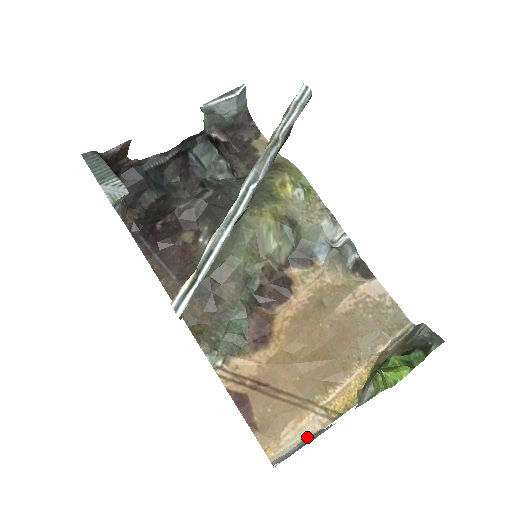
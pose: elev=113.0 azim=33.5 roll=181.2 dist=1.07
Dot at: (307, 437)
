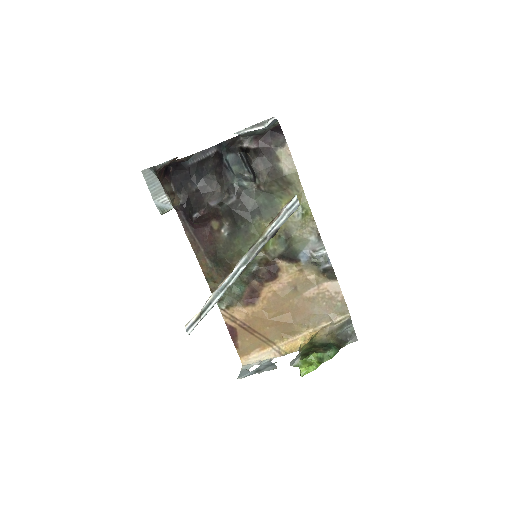
Dot at: (264, 359)
